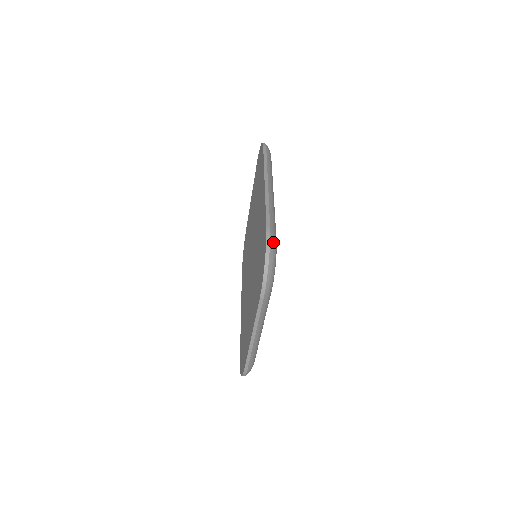
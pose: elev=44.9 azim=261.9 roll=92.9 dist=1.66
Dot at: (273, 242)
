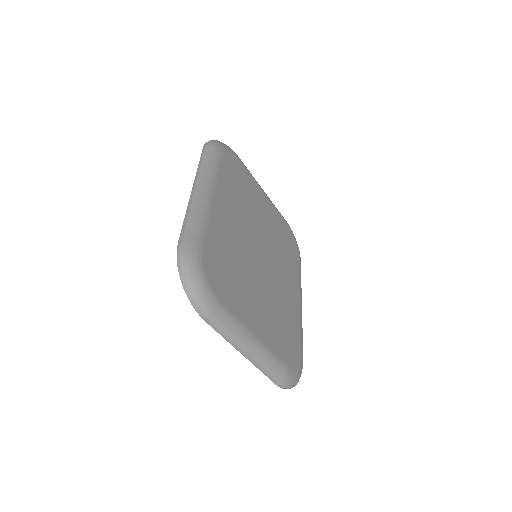
Dot at: (186, 257)
